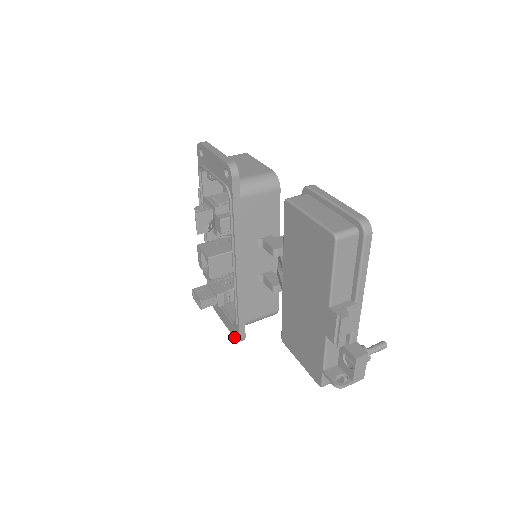
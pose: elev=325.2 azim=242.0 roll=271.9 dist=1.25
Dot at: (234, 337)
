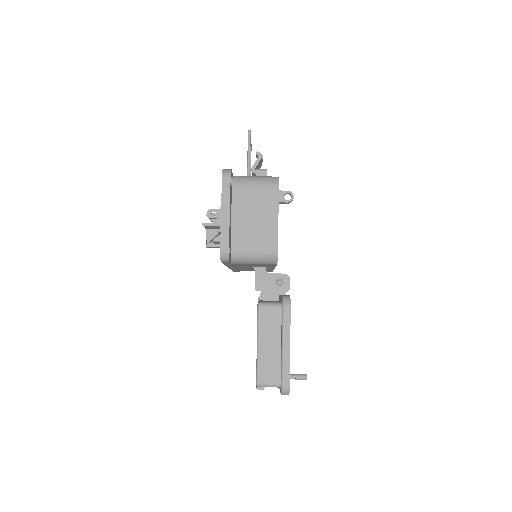
Dot at: occluded
